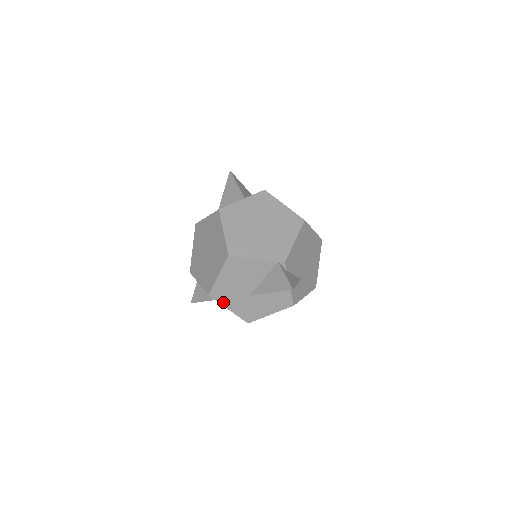
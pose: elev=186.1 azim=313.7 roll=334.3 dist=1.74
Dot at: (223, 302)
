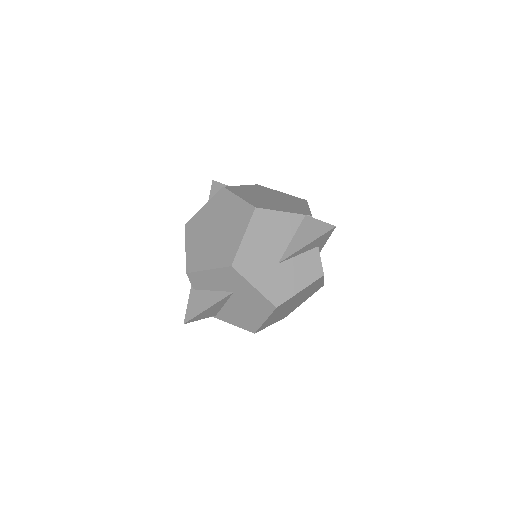
Dot at: (248, 276)
